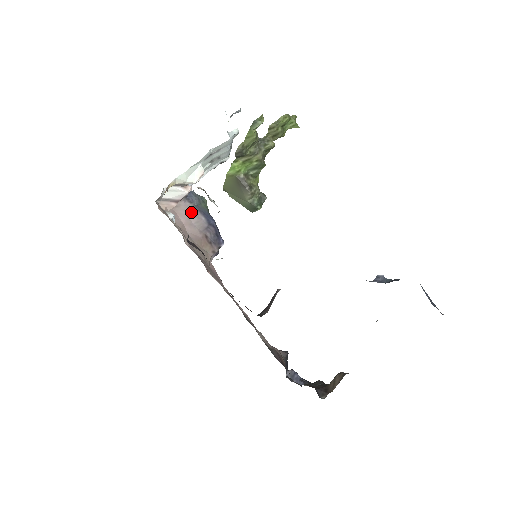
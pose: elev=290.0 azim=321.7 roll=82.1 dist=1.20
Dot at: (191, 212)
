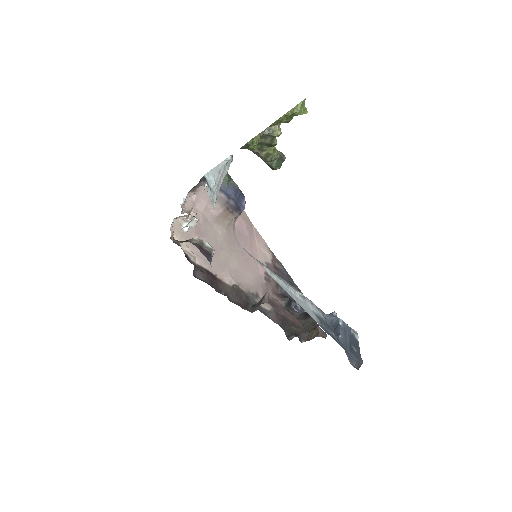
Dot at: occluded
